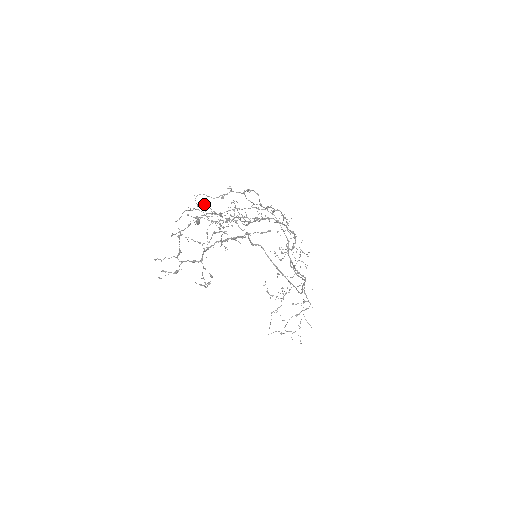
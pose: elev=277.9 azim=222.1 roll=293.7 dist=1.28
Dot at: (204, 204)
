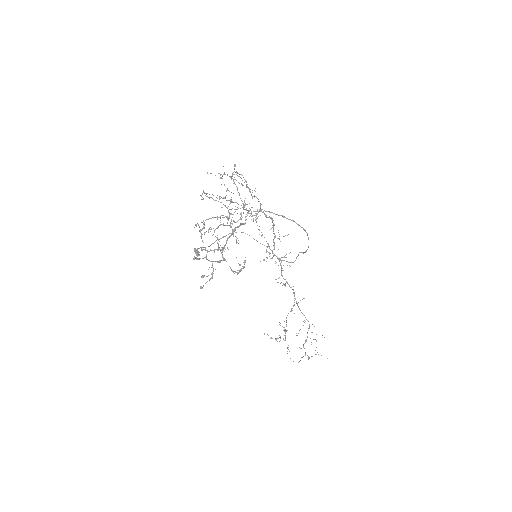
Dot at: (208, 197)
